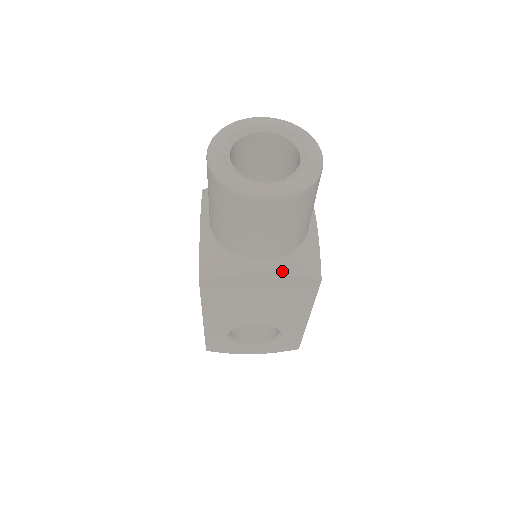
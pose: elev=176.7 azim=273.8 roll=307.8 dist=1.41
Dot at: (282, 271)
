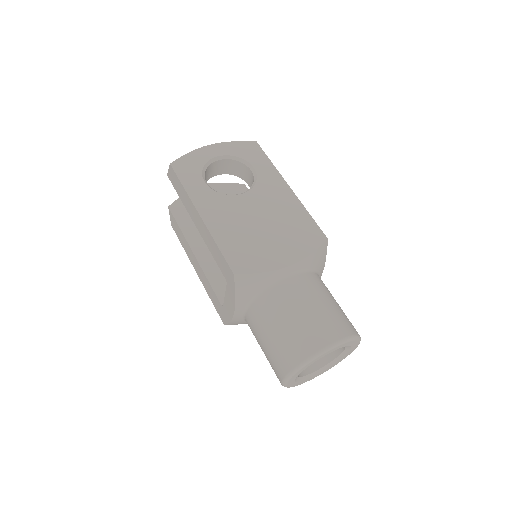
Dot at: occluded
